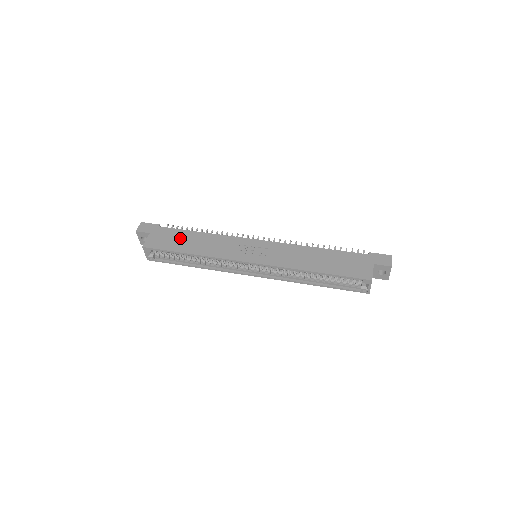
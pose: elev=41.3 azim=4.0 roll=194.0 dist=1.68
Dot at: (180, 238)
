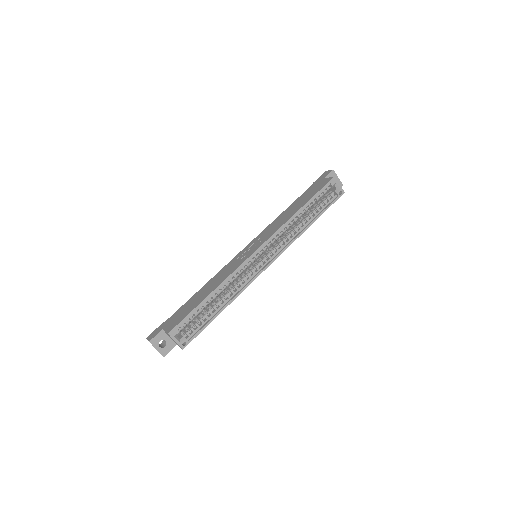
Dot at: (190, 303)
